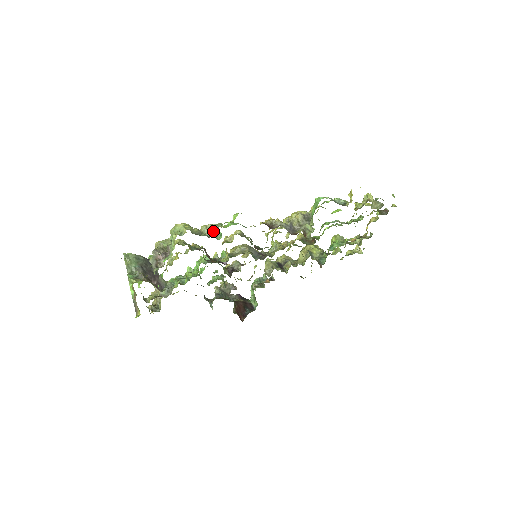
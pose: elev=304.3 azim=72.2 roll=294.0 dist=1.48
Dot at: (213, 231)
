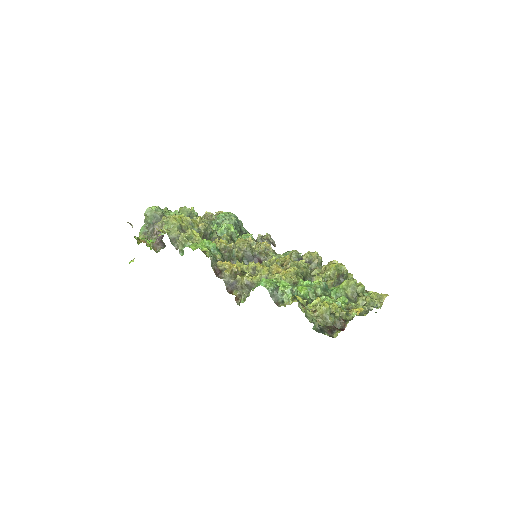
Dot at: (181, 246)
